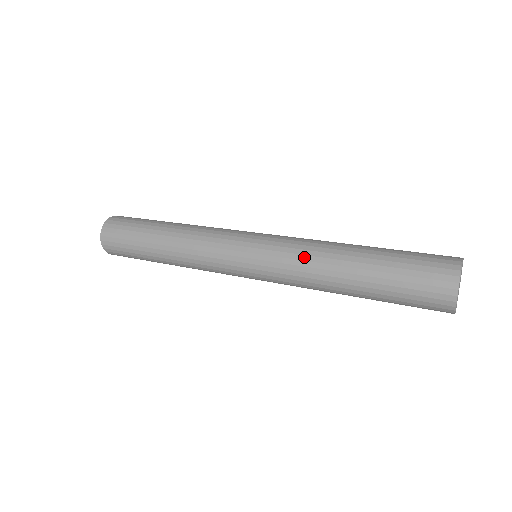
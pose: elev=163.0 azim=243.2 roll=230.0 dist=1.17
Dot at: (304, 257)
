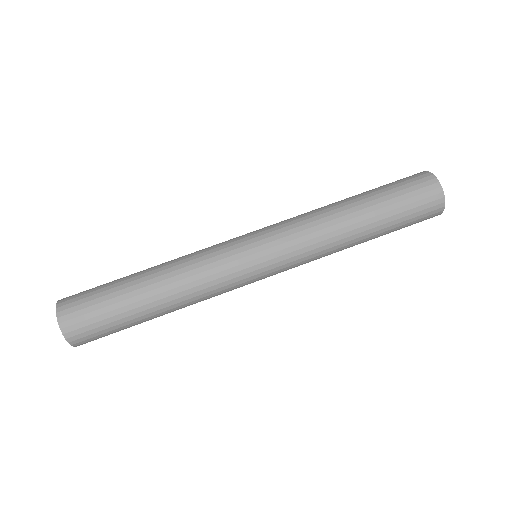
Dot at: (322, 253)
